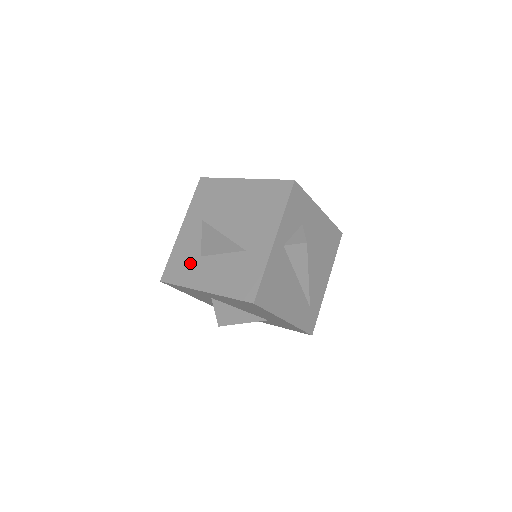
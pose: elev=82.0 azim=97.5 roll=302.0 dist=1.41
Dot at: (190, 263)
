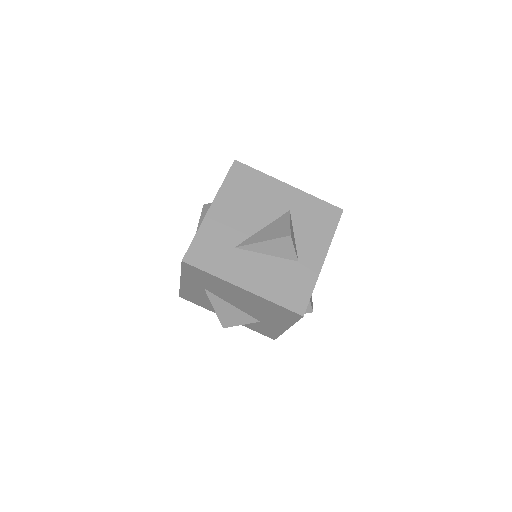
Dot at: (206, 303)
